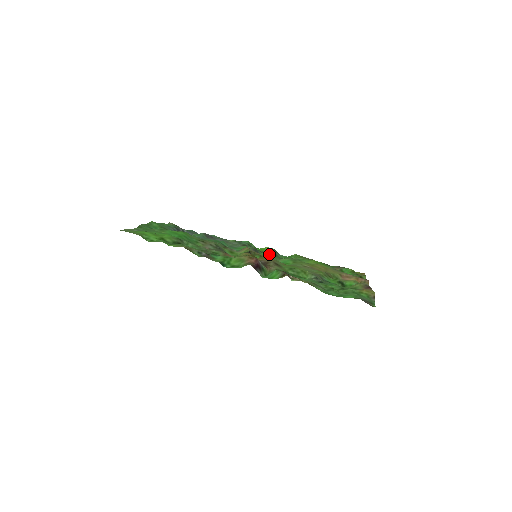
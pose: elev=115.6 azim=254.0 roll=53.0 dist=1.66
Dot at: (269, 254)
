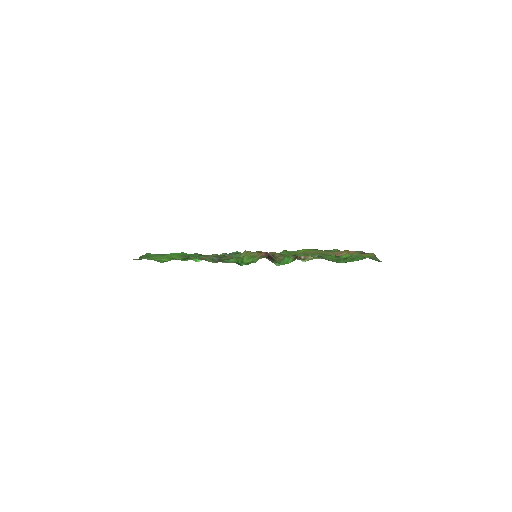
Dot at: occluded
